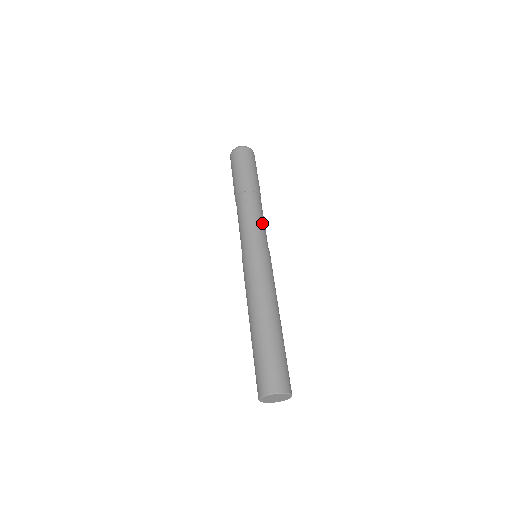
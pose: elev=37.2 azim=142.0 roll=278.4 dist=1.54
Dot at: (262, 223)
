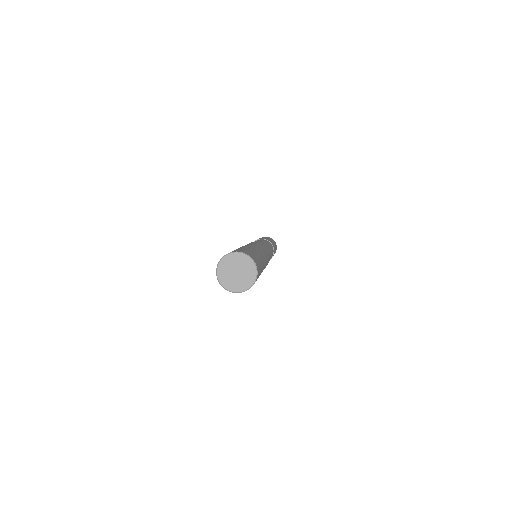
Dot at: (267, 244)
